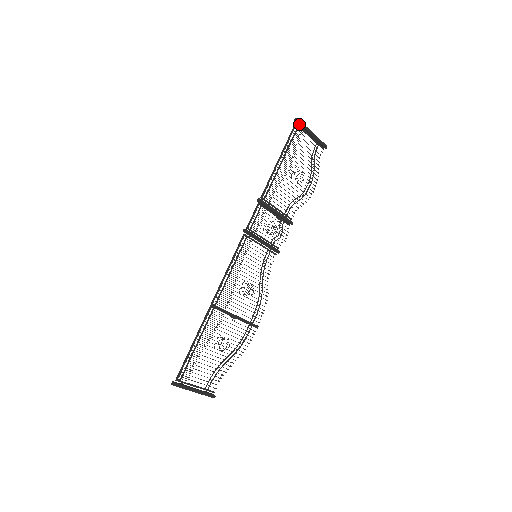
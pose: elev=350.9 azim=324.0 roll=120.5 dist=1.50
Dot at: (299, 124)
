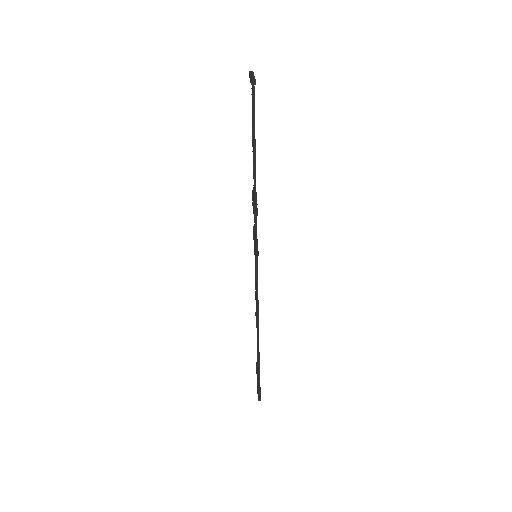
Dot at: (253, 83)
